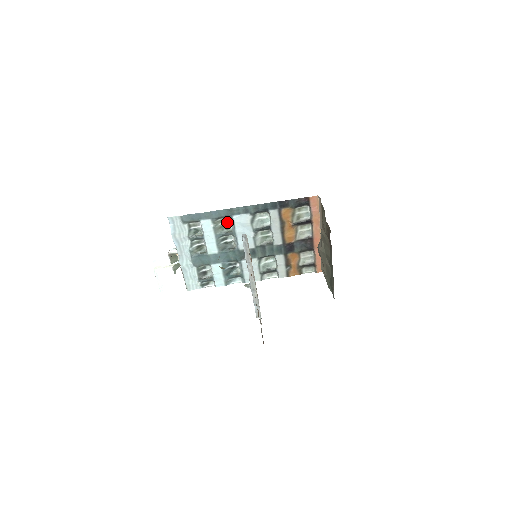
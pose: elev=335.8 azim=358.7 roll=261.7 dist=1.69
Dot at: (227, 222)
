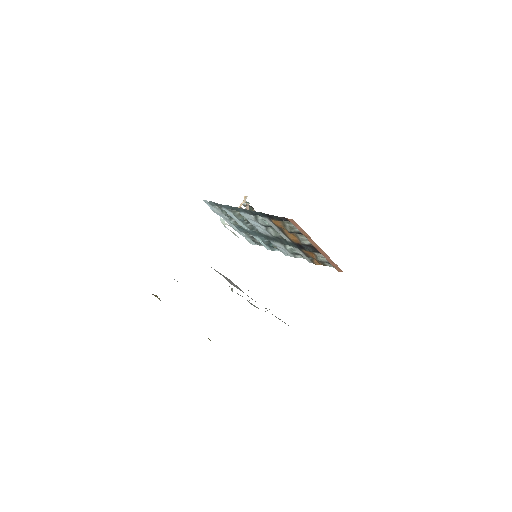
Dot at: occluded
